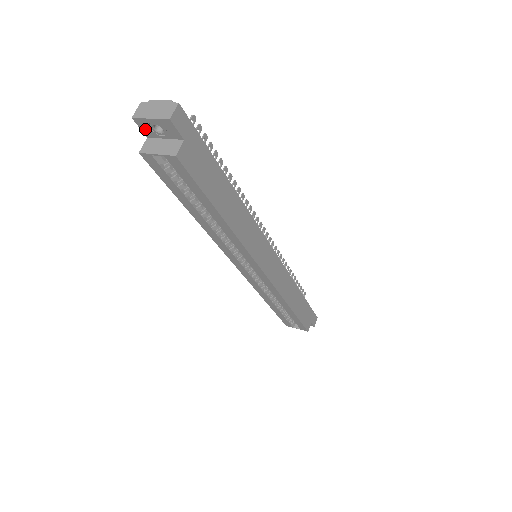
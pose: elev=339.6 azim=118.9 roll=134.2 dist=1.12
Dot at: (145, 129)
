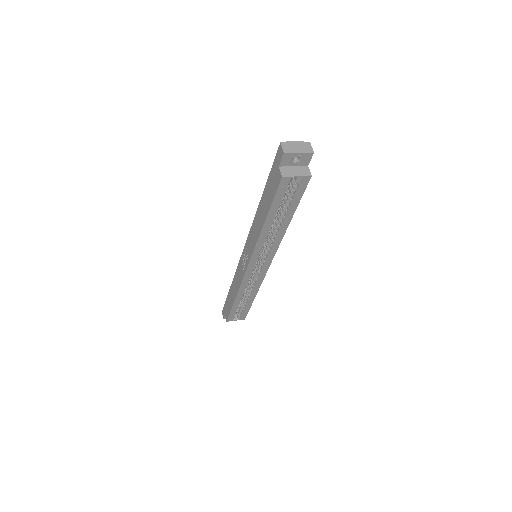
Dot at: (285, 160)
